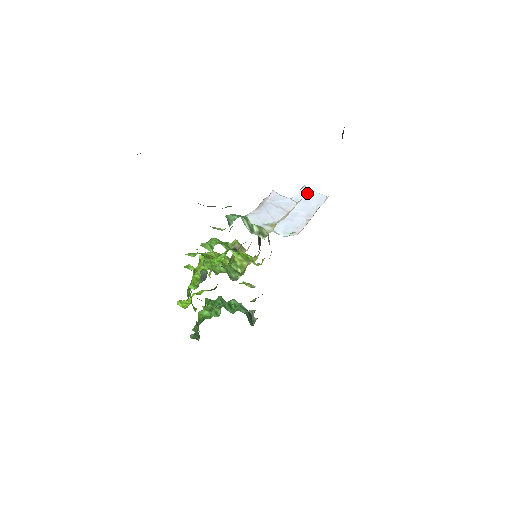
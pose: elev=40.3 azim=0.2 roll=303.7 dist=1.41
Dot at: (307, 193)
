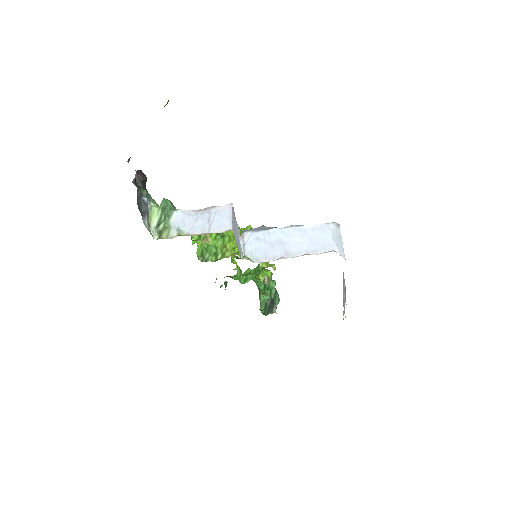
Dot at: (322, 232)
